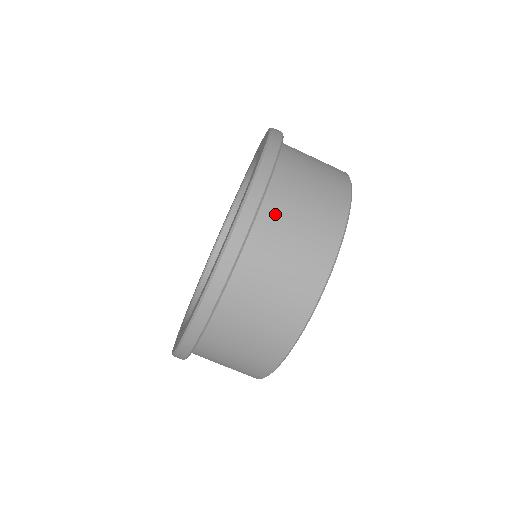
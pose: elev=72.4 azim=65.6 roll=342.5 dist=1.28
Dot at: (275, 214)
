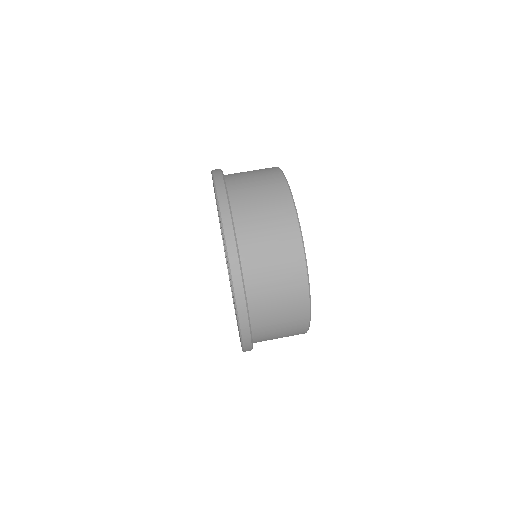
Dot at: (241, 199)
